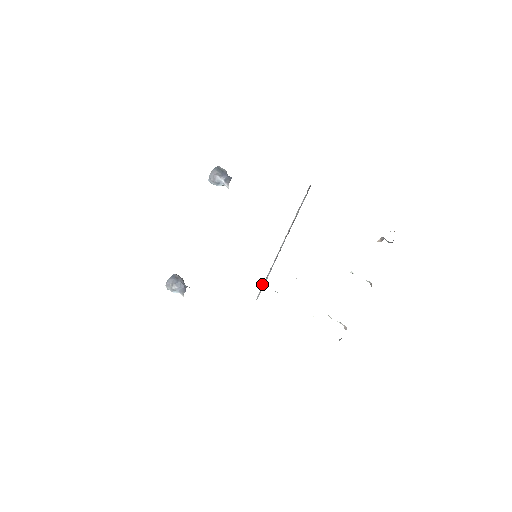
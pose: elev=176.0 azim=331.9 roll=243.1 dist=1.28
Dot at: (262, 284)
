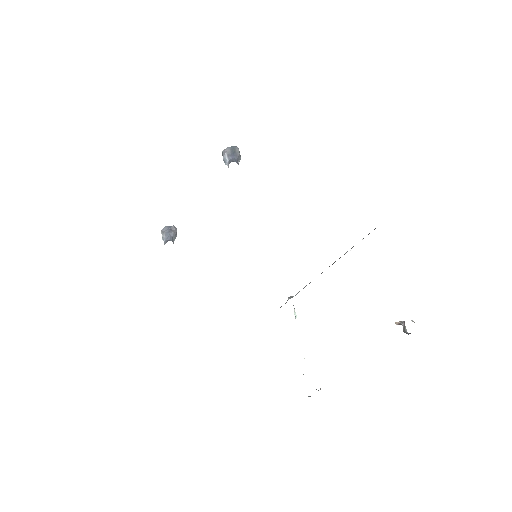
Dot at: (288, 298)
